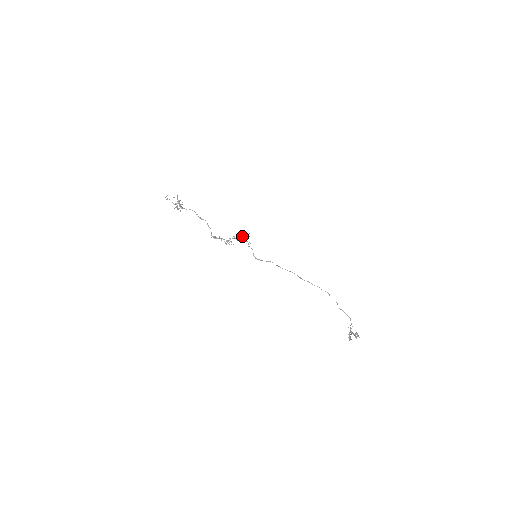
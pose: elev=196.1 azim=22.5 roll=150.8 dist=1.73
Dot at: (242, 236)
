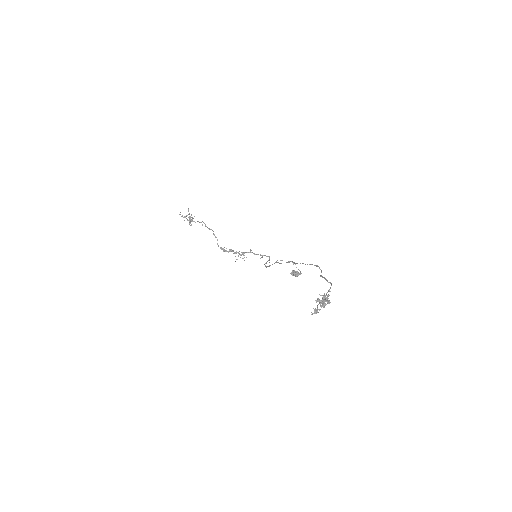
Dot at: (292, 273)
